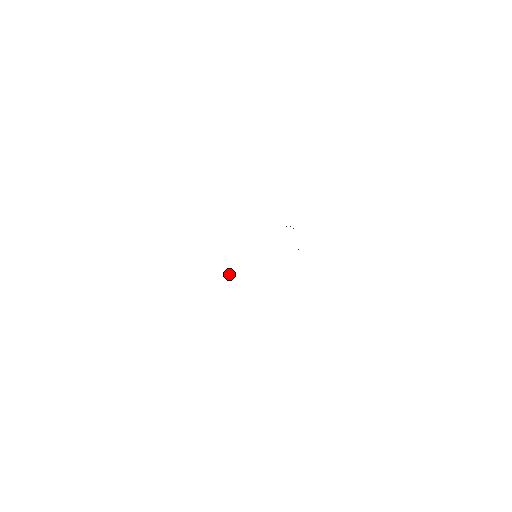
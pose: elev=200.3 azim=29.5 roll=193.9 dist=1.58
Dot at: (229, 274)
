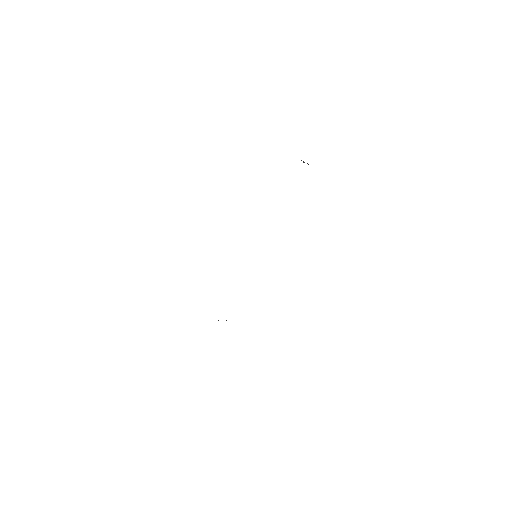
Dot at: occluded
